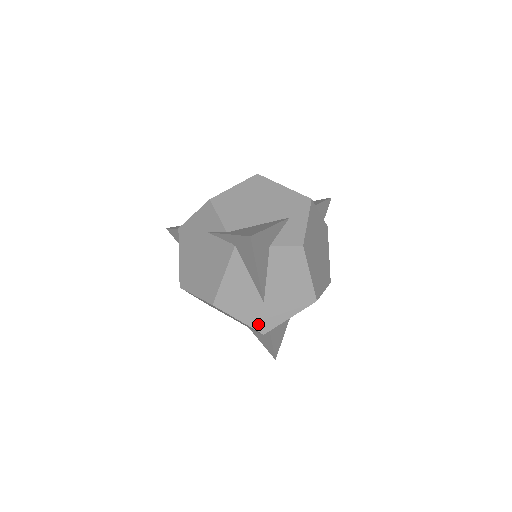
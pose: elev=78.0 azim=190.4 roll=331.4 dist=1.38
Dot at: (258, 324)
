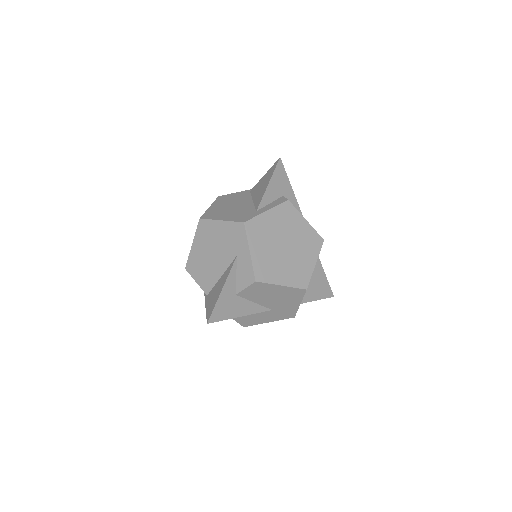
Dot at: (284, 317)
